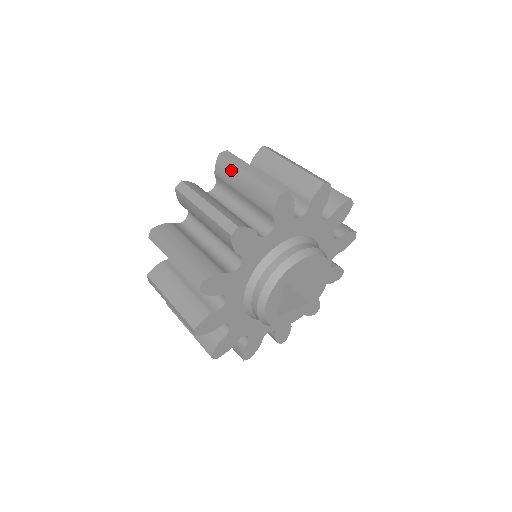
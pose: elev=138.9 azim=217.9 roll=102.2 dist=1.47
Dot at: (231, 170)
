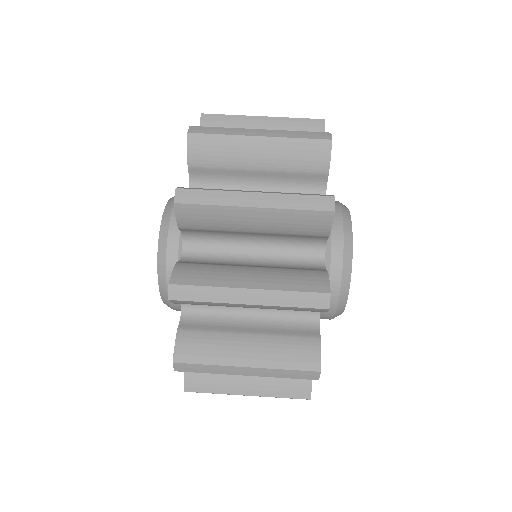
Dot at: (213, 305)
